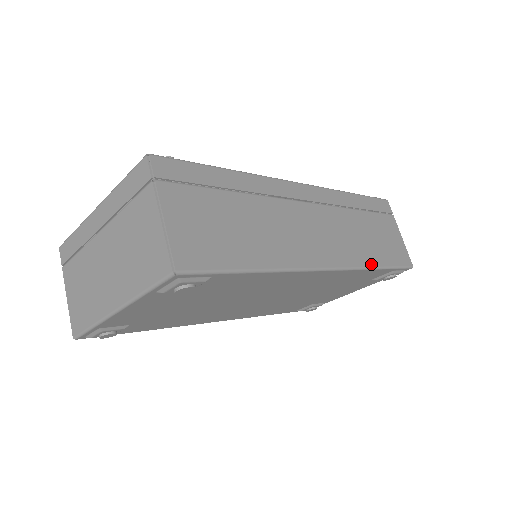
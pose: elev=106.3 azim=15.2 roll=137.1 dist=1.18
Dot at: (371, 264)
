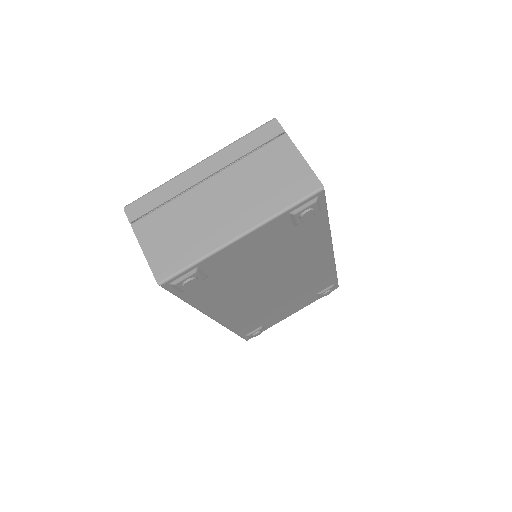
Dot at: occluded
